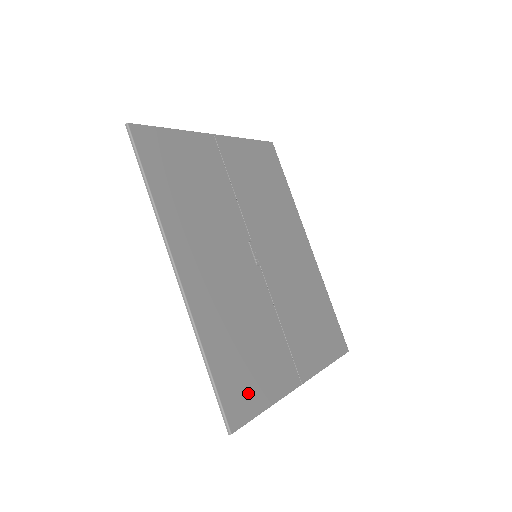
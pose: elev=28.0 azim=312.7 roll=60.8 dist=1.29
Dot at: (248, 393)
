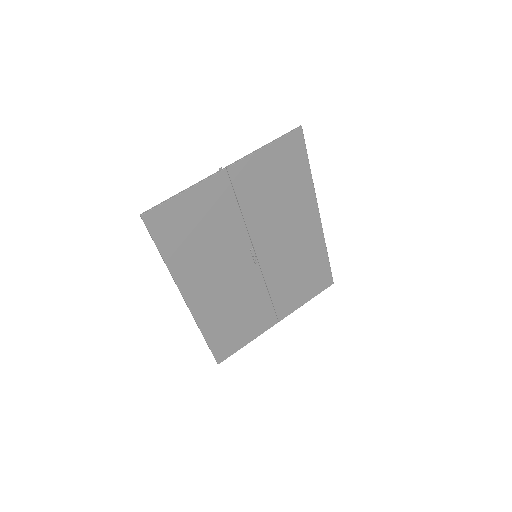
Dot at: (233, 342)
